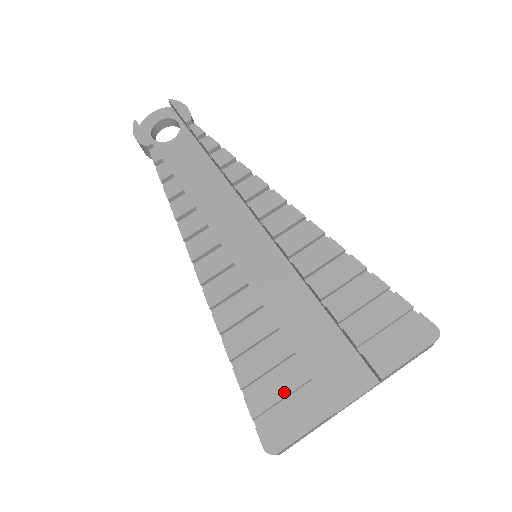
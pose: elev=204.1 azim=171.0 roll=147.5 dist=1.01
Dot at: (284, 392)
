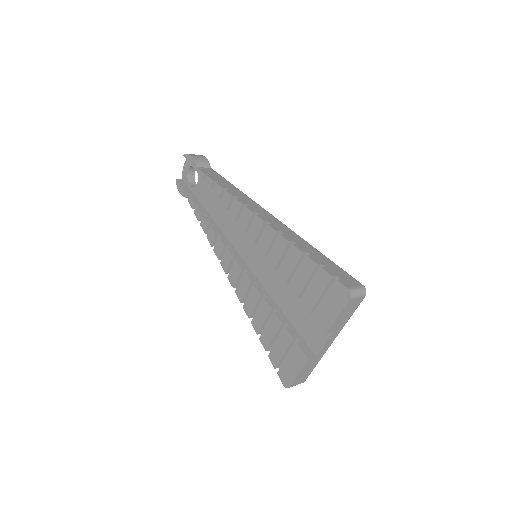
Dot at: (283, 350)
